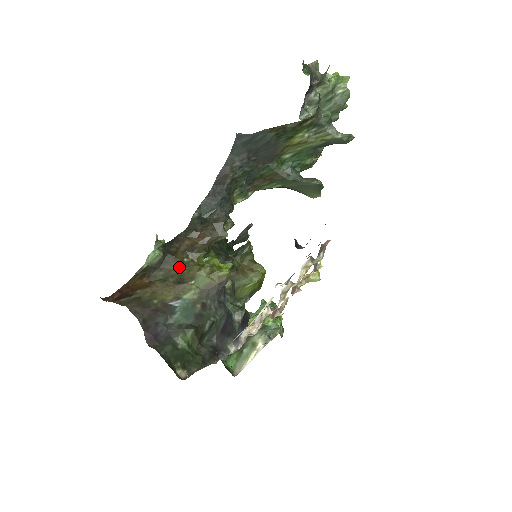
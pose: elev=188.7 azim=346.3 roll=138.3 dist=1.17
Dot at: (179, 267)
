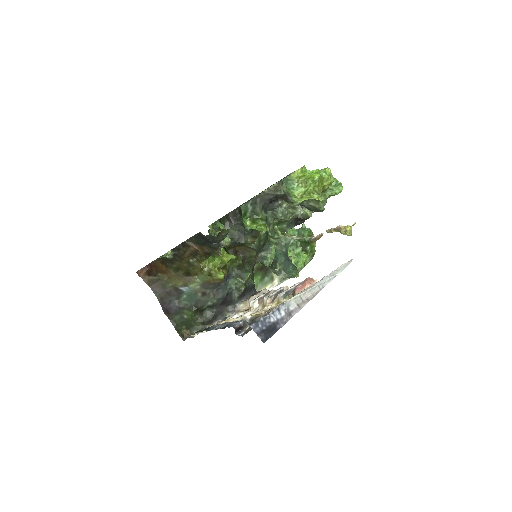
Dot at: (186, 265)
